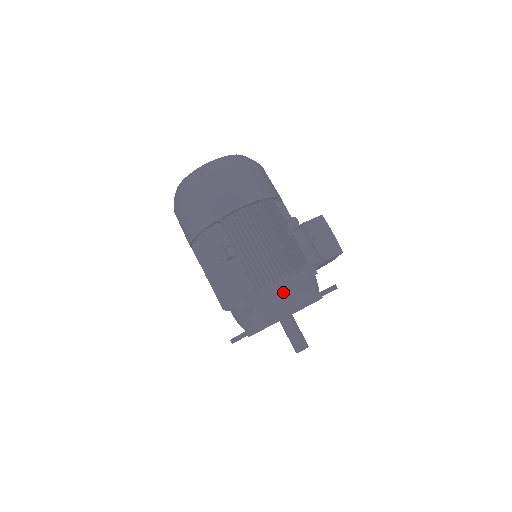
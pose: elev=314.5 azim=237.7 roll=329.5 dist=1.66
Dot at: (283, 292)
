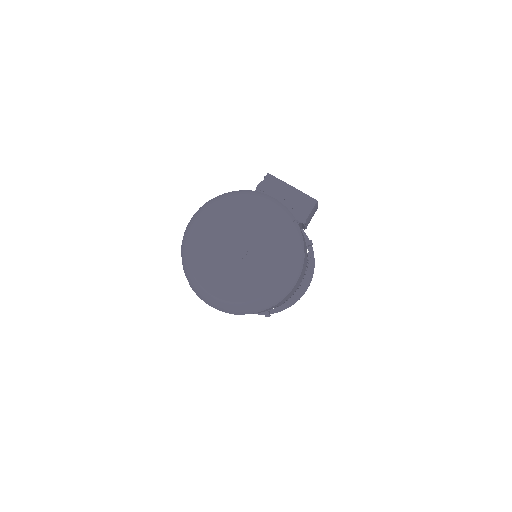
Dot at: occluded
